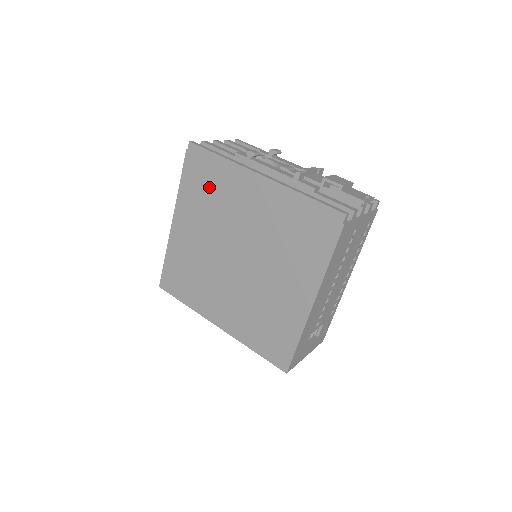
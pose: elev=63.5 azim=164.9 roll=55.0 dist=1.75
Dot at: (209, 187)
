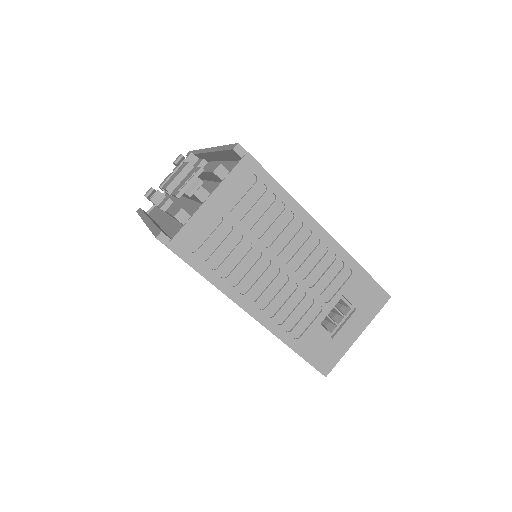
Dot at: occluded
